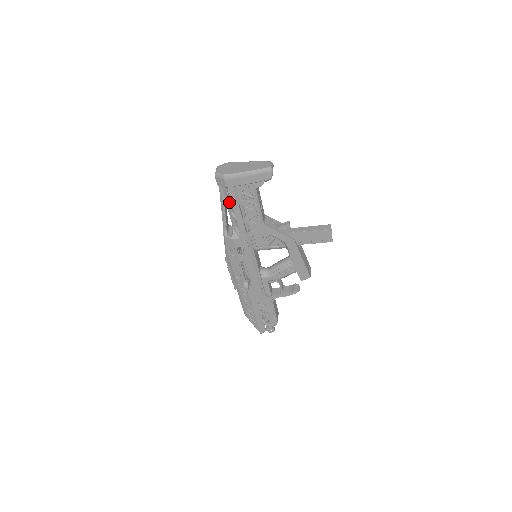
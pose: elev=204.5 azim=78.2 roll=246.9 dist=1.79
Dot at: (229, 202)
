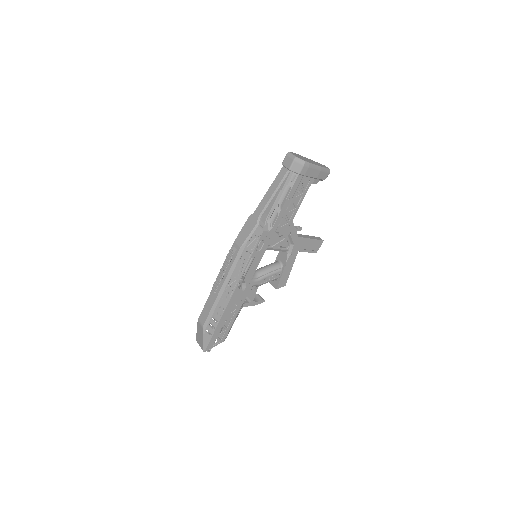
Dot at: (283, 190)
